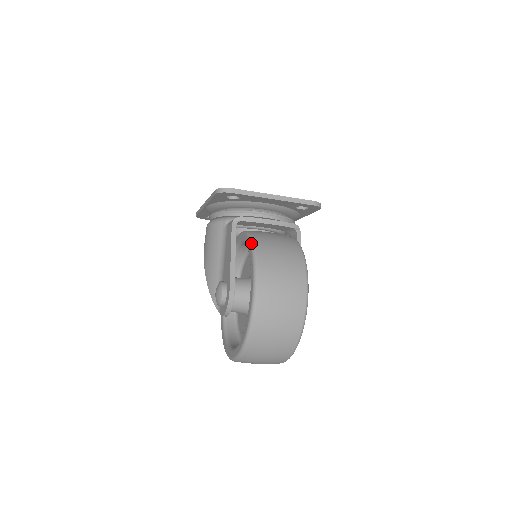
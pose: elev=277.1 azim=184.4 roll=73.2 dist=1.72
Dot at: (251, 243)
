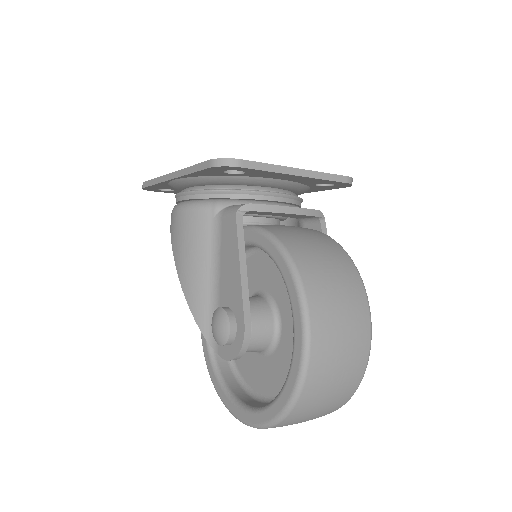
Dot at: (284, 254)
